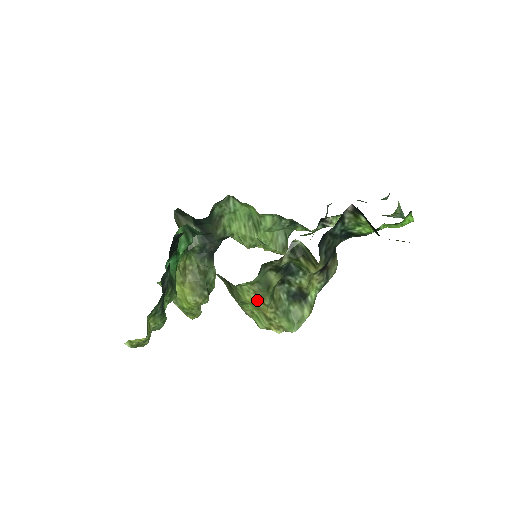
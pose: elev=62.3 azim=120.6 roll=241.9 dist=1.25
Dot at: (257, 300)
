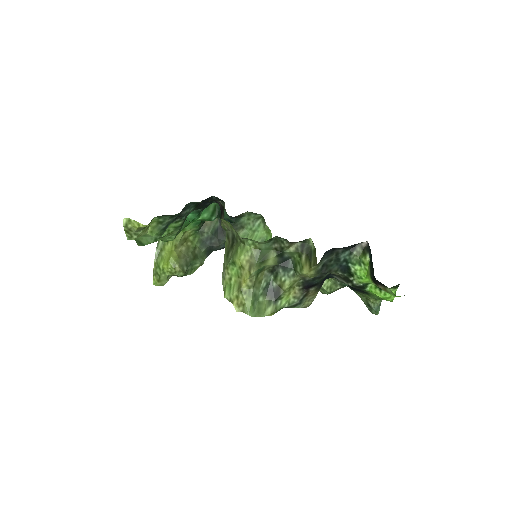
Dot at: (247, 265)
